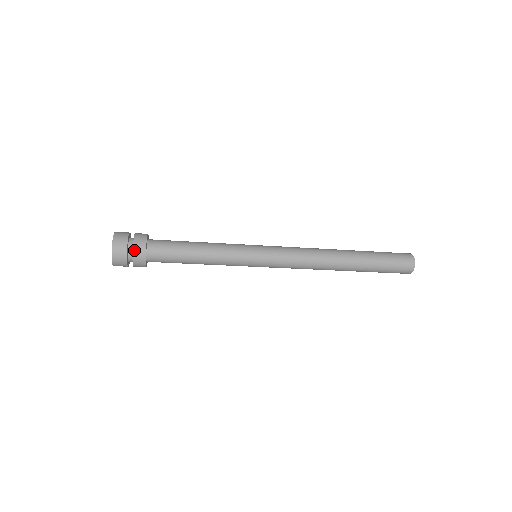
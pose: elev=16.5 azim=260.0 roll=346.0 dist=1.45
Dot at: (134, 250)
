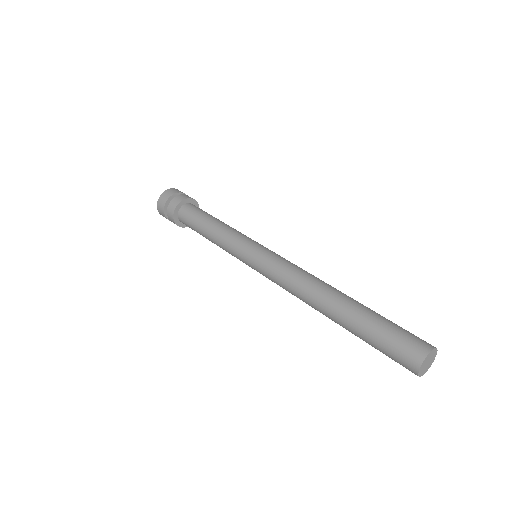
Dot at: occluded
